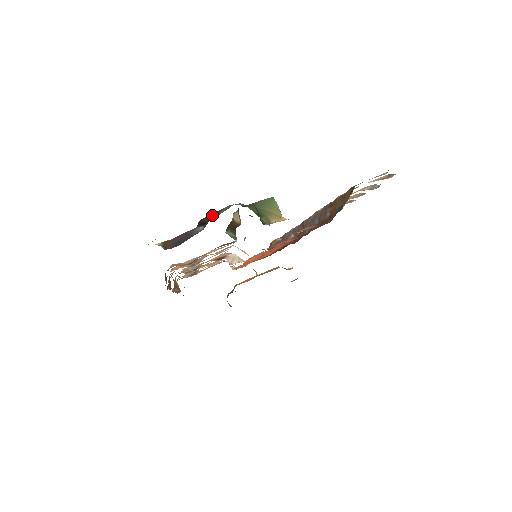
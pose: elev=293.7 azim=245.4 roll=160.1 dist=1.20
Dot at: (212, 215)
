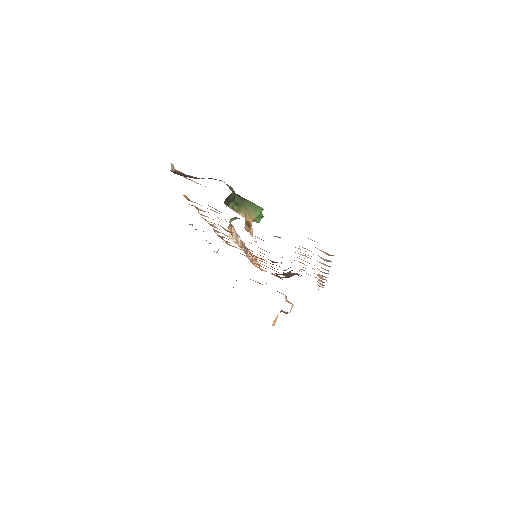
Dot at: (211, 178)
